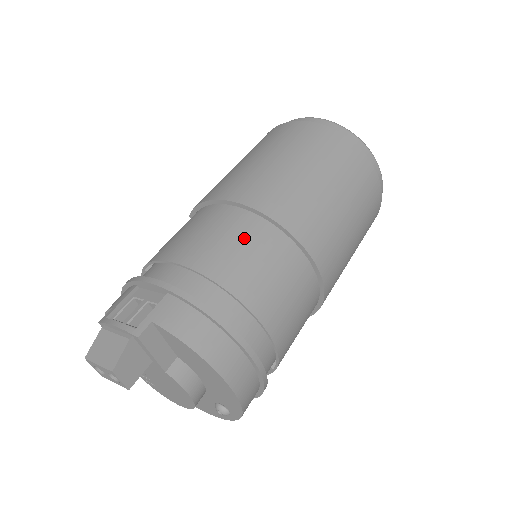
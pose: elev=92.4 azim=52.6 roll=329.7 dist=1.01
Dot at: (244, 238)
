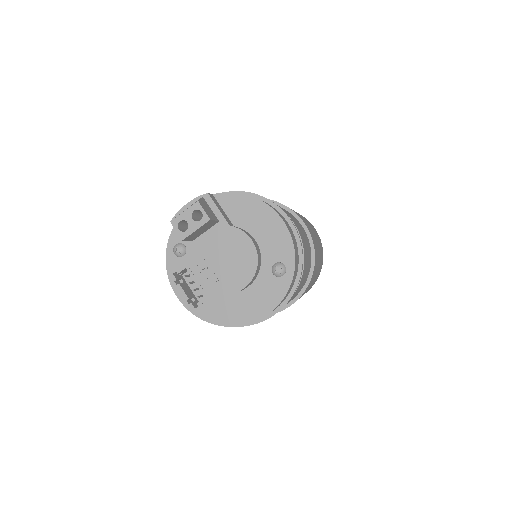
Dot at: occluded
